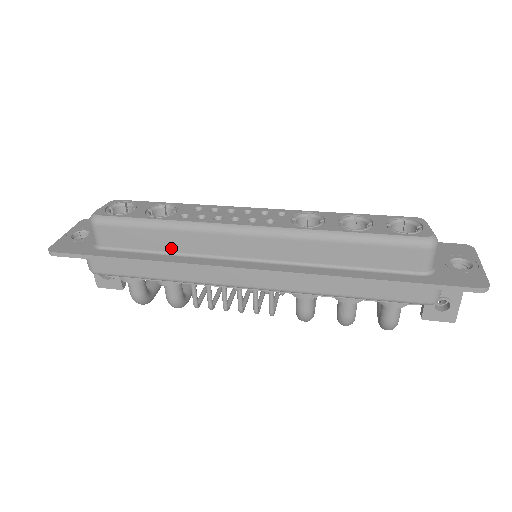
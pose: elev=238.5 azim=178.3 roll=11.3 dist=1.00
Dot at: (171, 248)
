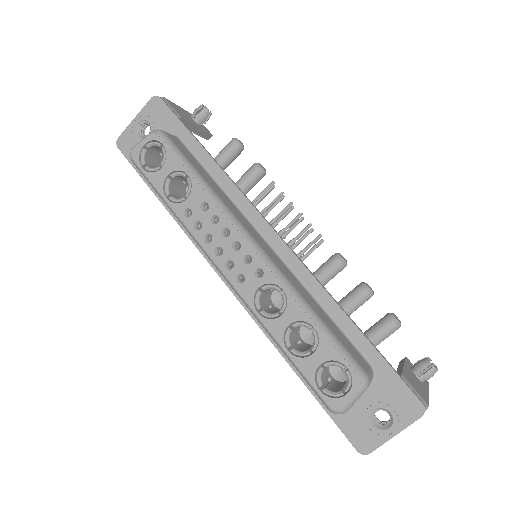
Dot at: occluded
